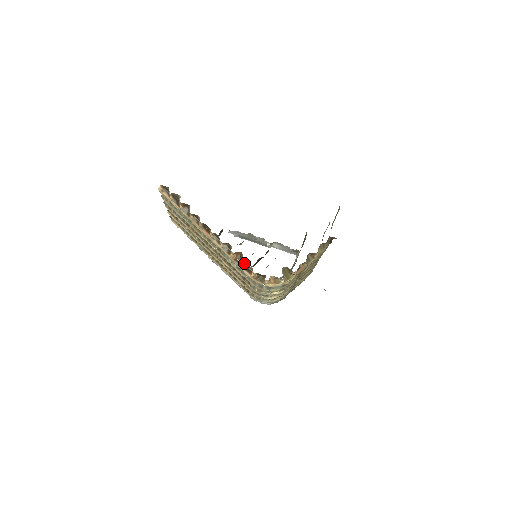
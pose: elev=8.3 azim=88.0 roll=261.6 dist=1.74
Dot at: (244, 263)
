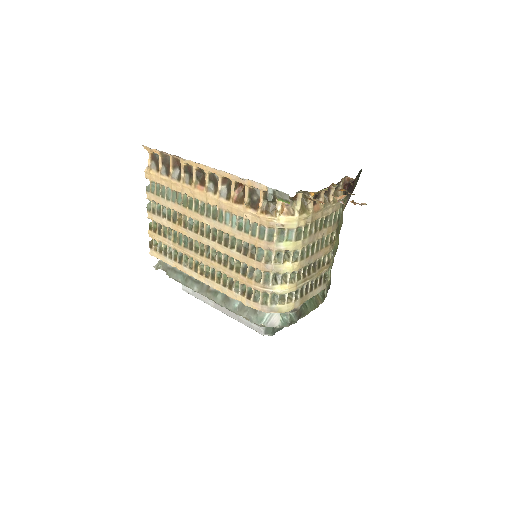
Dot at: (249, 188)
